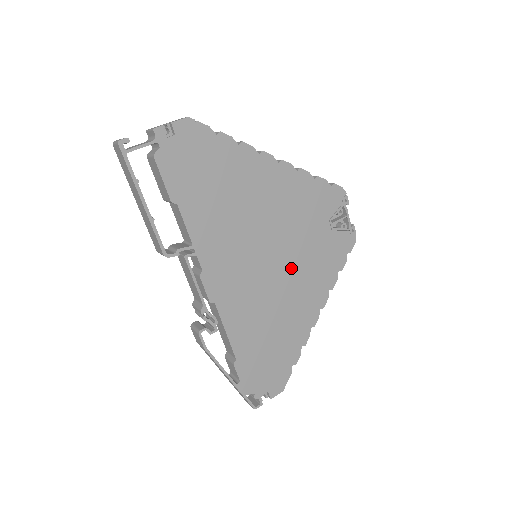
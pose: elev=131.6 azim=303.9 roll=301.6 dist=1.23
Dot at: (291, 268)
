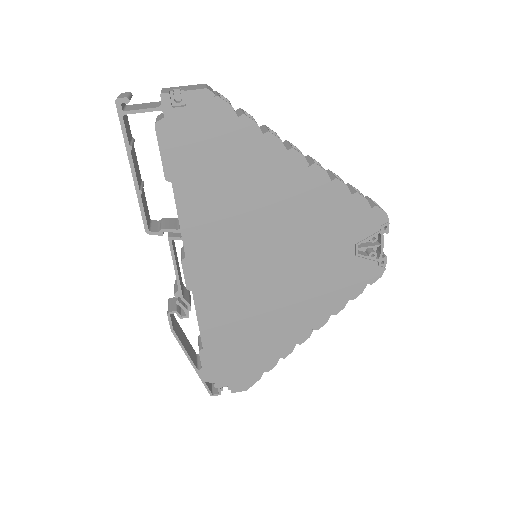
Dot at: (291, 281)
